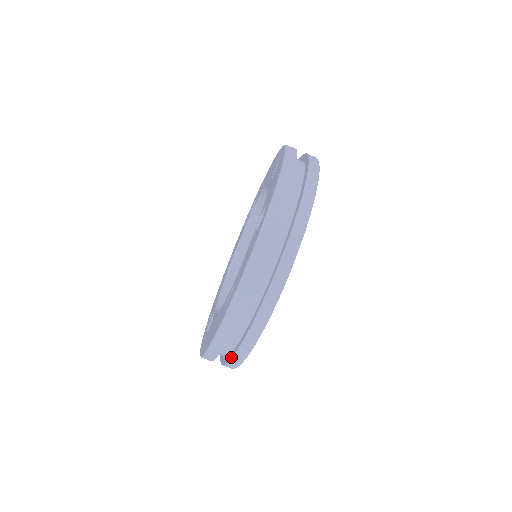
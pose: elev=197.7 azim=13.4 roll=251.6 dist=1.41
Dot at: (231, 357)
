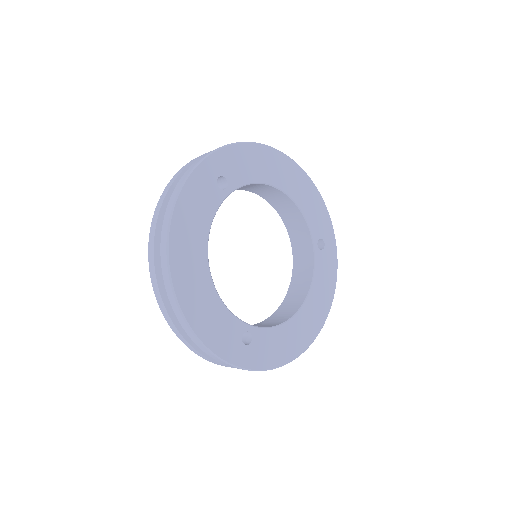
Dot at: (173, 307)
